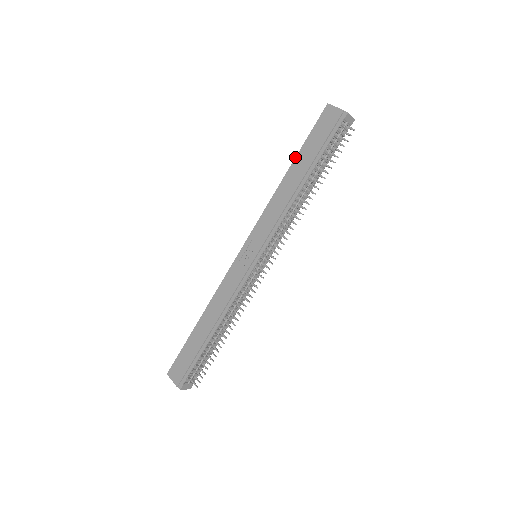
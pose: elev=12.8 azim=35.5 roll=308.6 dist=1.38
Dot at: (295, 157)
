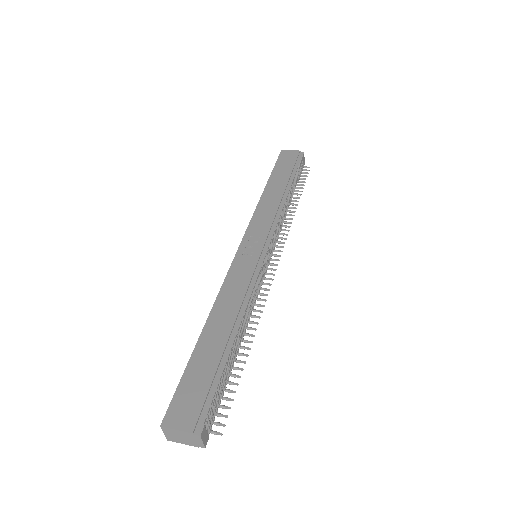
Dot at: occluded
